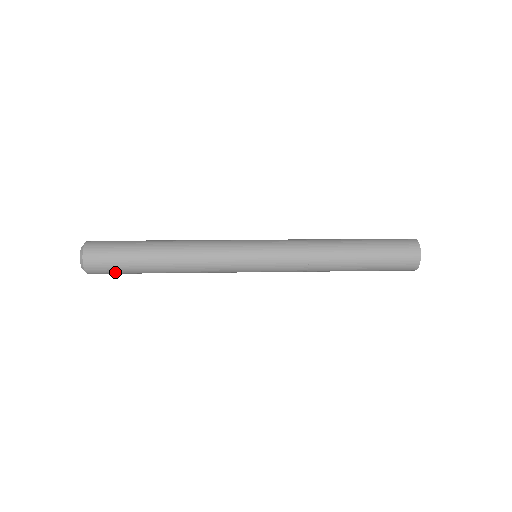
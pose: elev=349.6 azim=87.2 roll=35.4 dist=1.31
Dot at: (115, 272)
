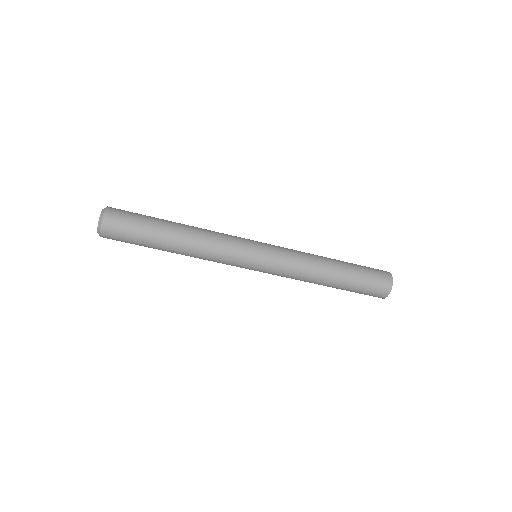
Dot at: (130, 226)
